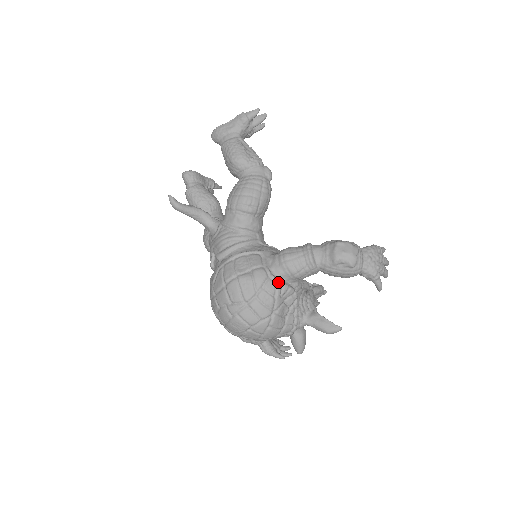
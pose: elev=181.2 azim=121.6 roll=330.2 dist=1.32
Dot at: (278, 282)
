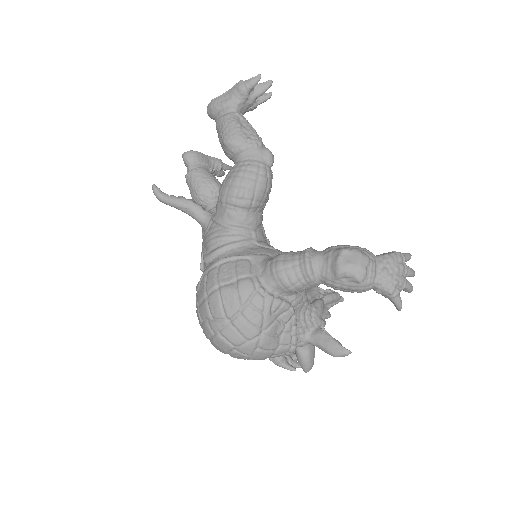
Dot at: (268, 296)
